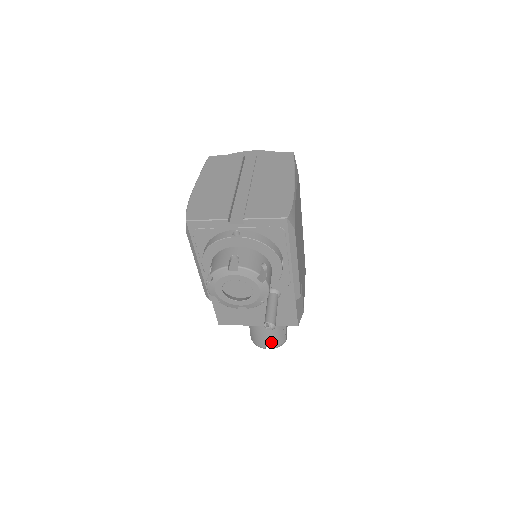
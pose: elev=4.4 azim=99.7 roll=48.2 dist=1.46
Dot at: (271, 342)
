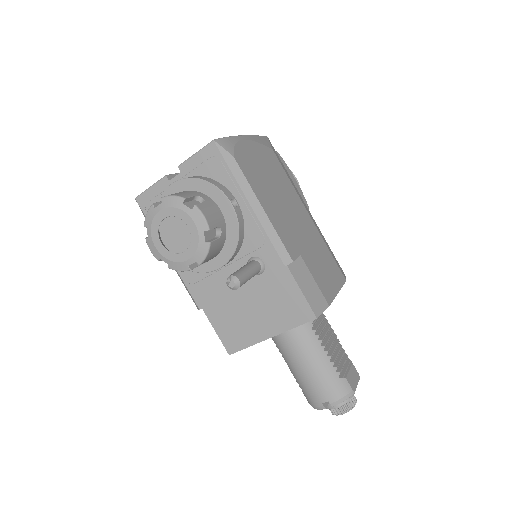
Dot at: (325, 391)
